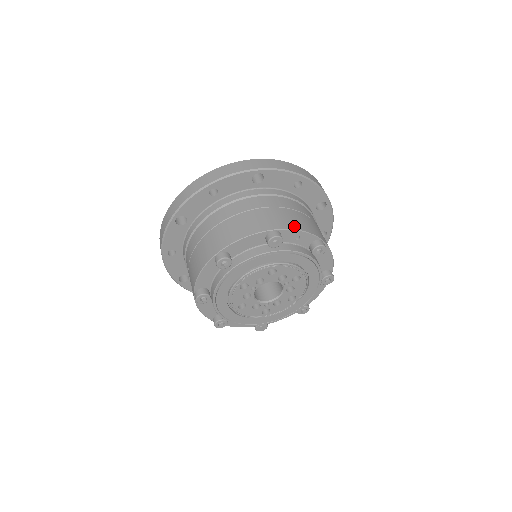
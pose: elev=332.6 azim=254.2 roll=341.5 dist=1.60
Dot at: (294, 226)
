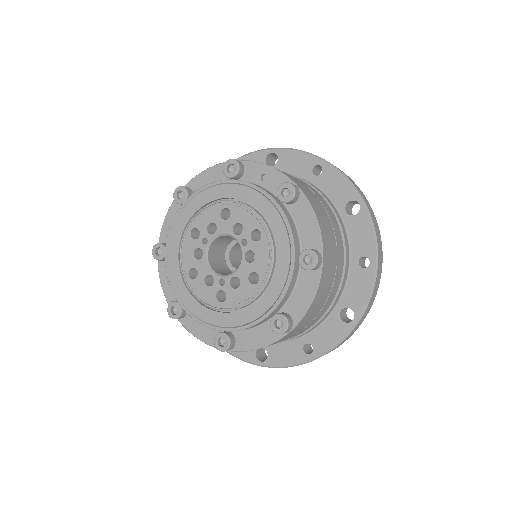
Dot at: occluded
